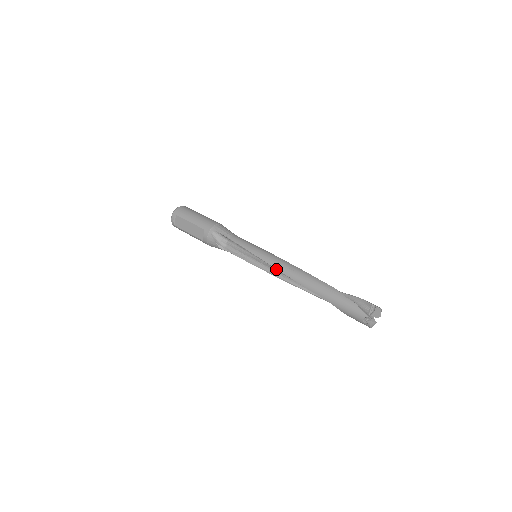
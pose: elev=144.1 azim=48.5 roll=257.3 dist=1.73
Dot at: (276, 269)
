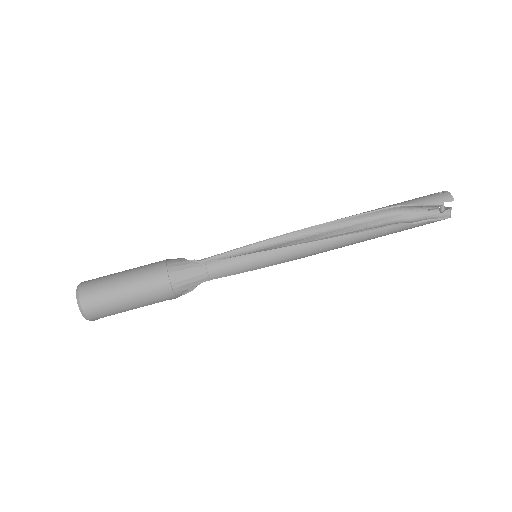
Dot at: occluded
